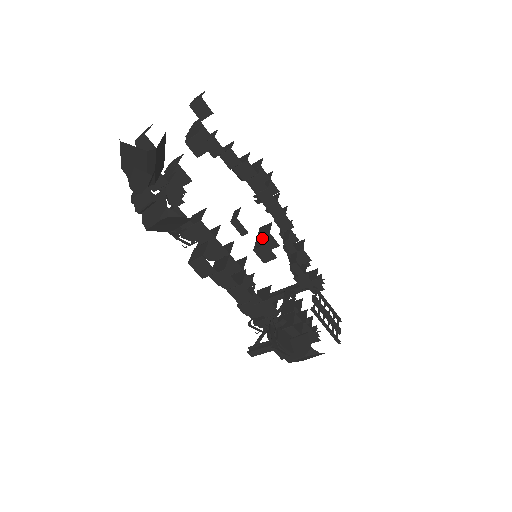
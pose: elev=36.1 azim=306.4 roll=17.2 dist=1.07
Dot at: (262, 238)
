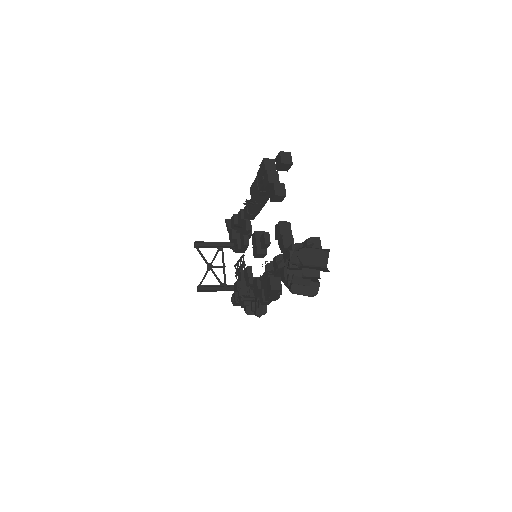
Dot at: occluded
